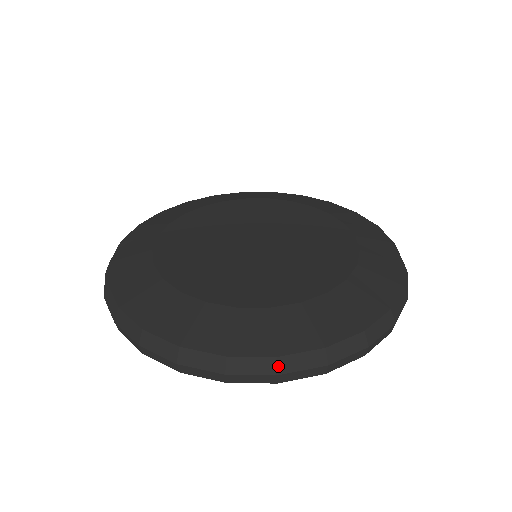
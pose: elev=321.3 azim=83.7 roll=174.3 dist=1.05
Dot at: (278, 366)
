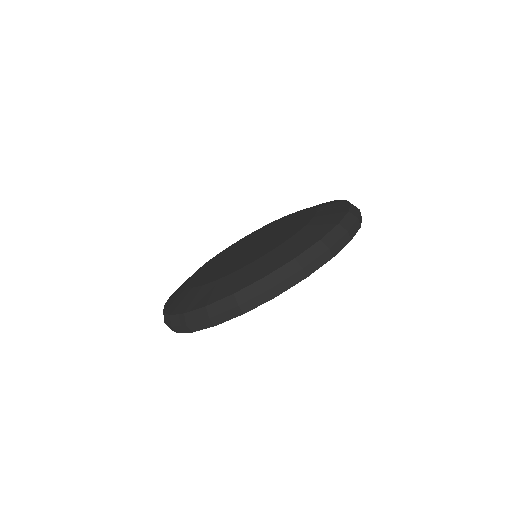
Dot at: (325, 244)
